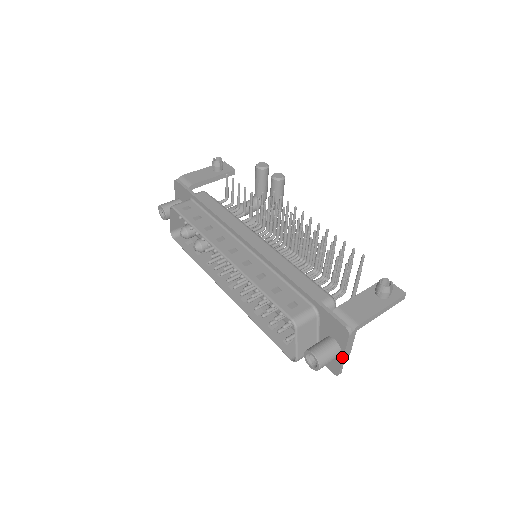
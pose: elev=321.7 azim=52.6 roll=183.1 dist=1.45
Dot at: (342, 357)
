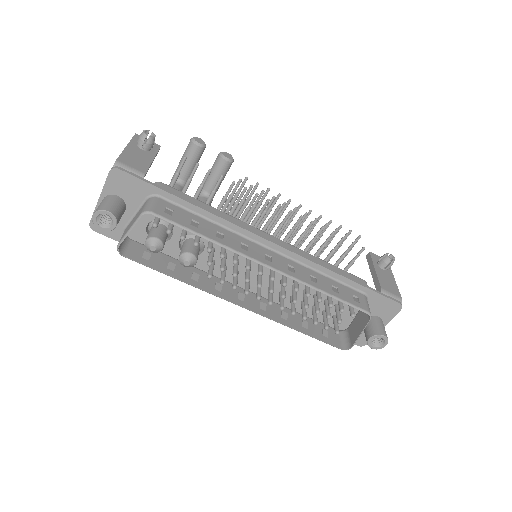
Dot at: occluded
